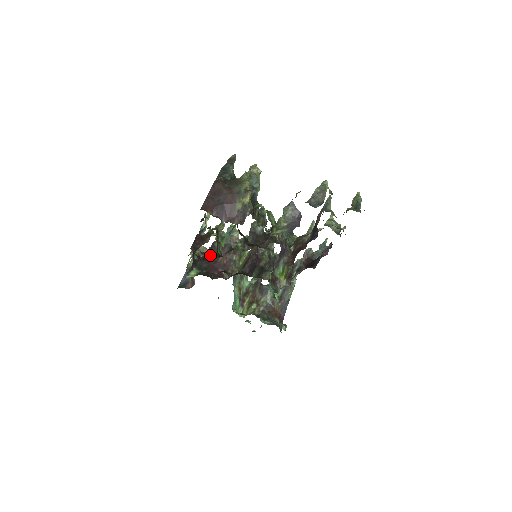
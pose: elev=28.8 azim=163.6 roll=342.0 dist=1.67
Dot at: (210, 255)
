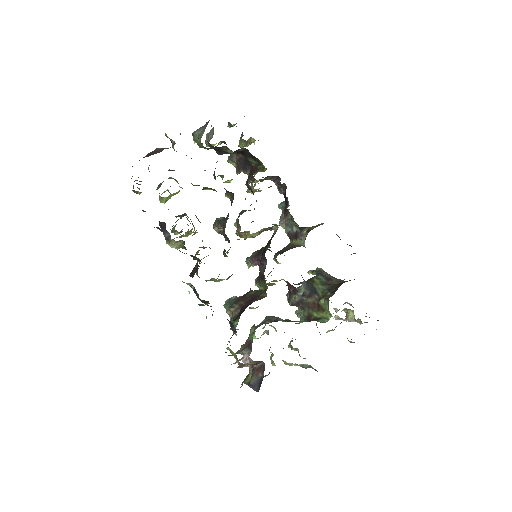
Dot at: occluded
